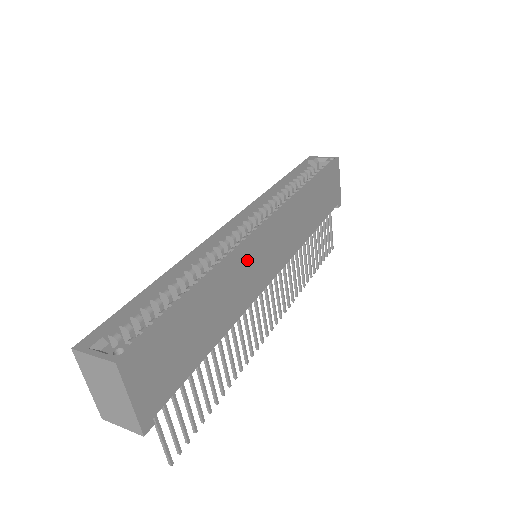
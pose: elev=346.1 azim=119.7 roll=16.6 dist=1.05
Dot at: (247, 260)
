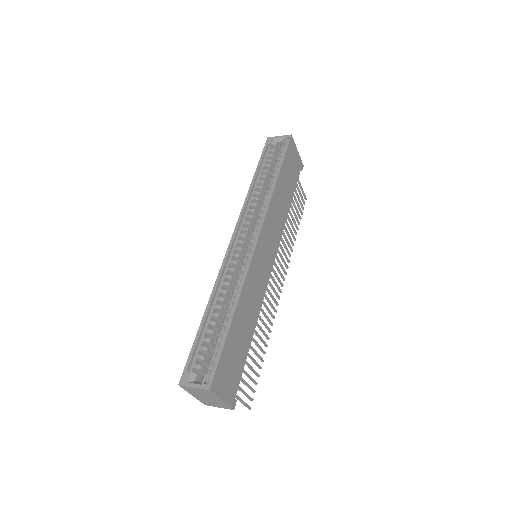
Dot at: (254, 274)
